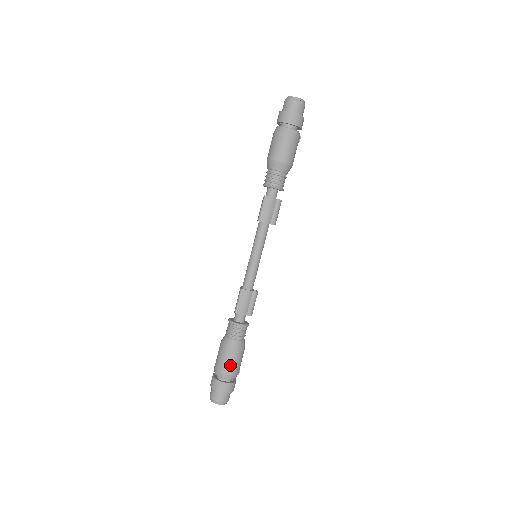
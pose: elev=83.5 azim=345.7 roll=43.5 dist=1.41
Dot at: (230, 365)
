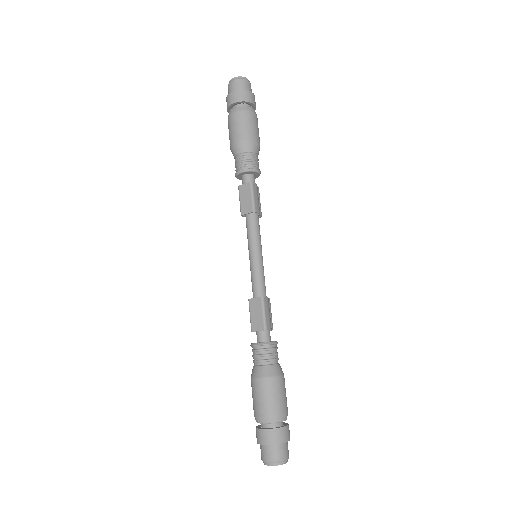
Dot at: (285, 399)
